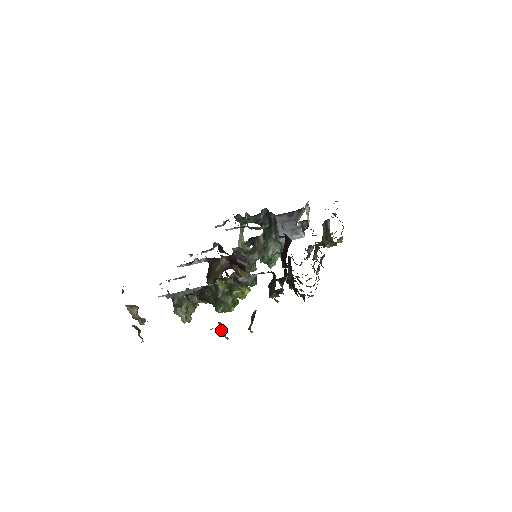
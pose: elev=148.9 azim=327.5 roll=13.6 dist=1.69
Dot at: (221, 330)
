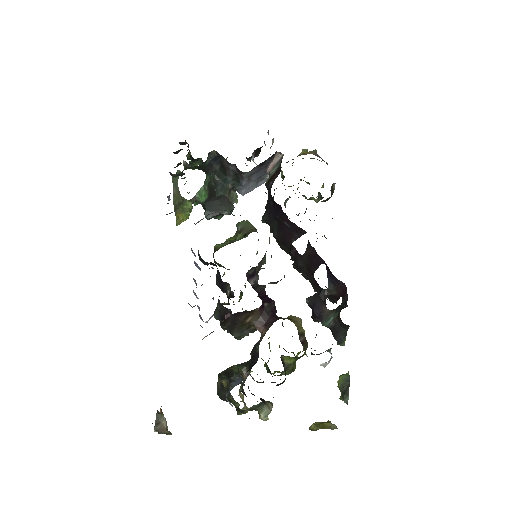
Dot at: occluded
